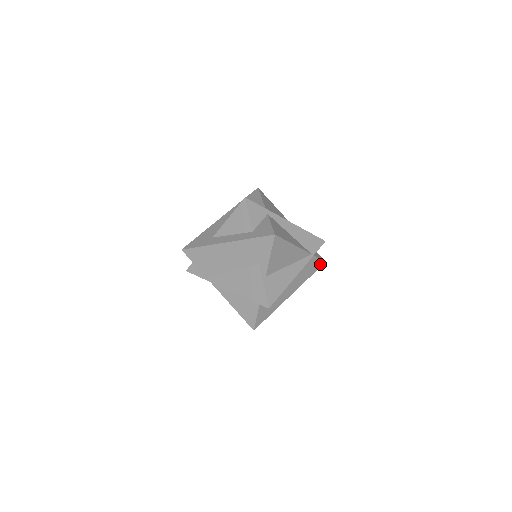
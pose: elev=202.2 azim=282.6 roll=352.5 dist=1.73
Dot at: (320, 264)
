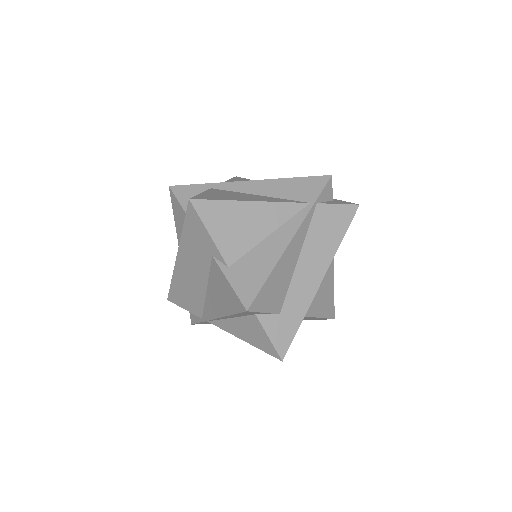
Dot at: (349, 212)
